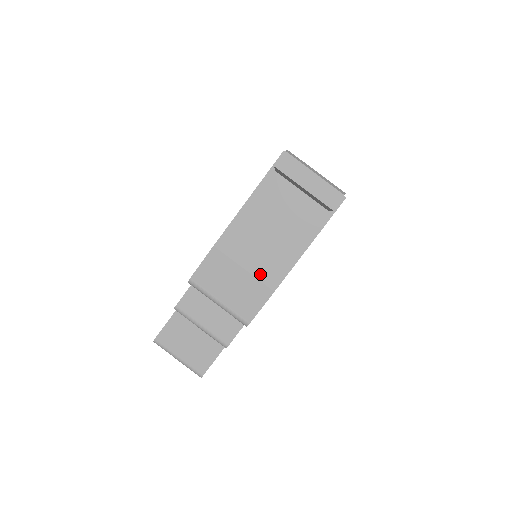
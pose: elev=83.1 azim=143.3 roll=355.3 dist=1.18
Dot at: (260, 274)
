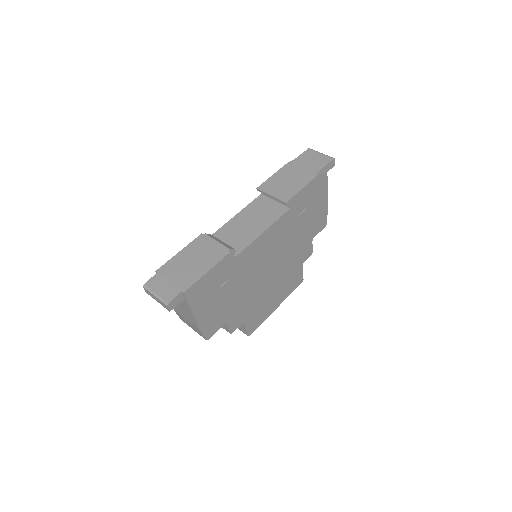
Dot at: (191, 322)
